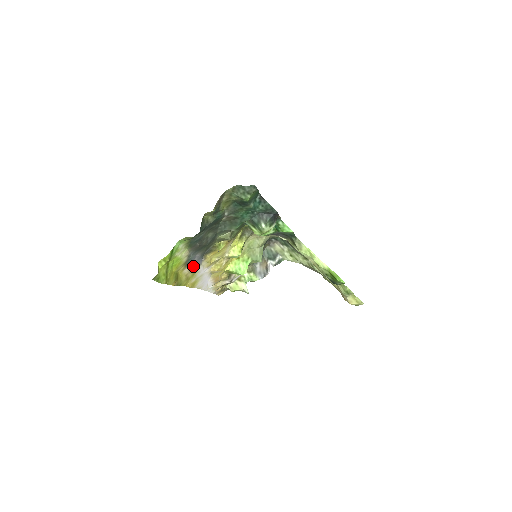
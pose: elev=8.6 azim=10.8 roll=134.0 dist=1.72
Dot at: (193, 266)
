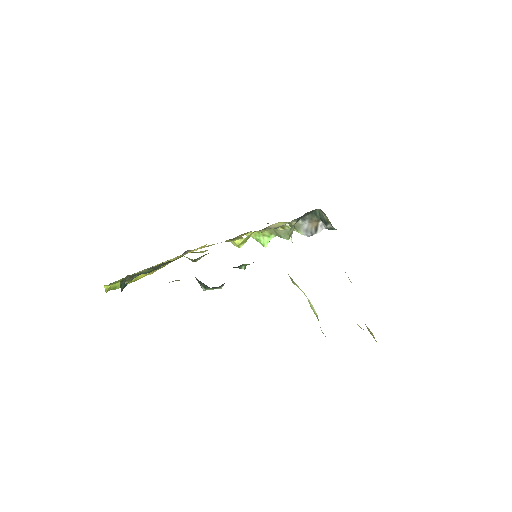
Dot at: (177, 256)
